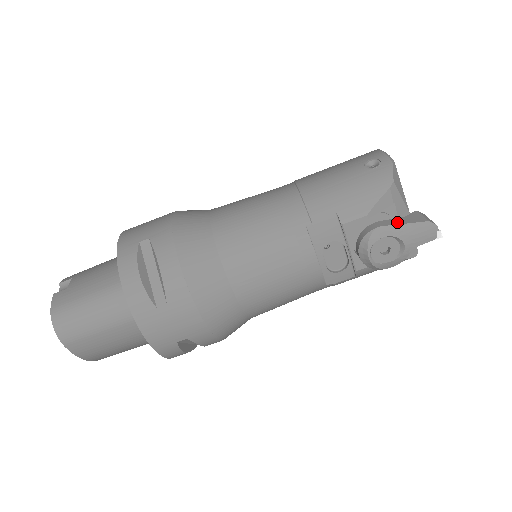
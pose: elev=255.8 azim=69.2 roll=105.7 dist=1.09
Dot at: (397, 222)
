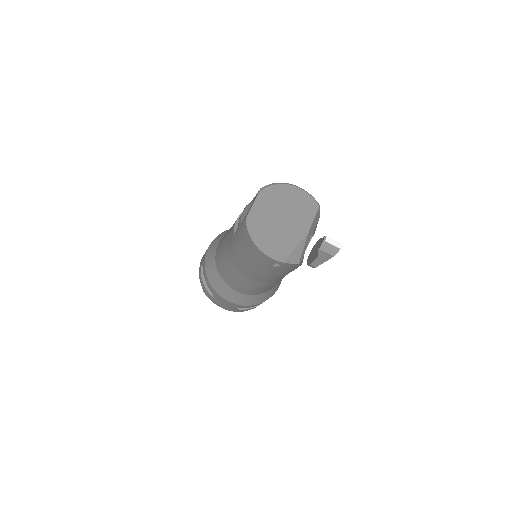
Dot at: (320, 262)
